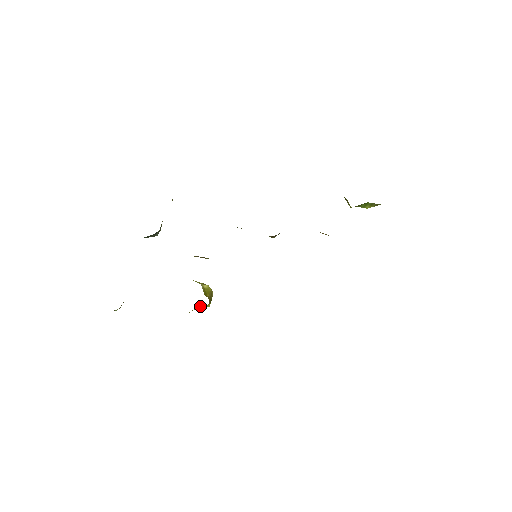
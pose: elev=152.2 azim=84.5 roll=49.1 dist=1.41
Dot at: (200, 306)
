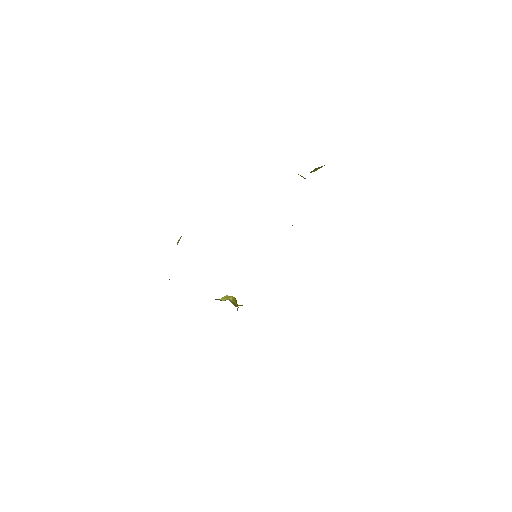
Dot at: occluded
